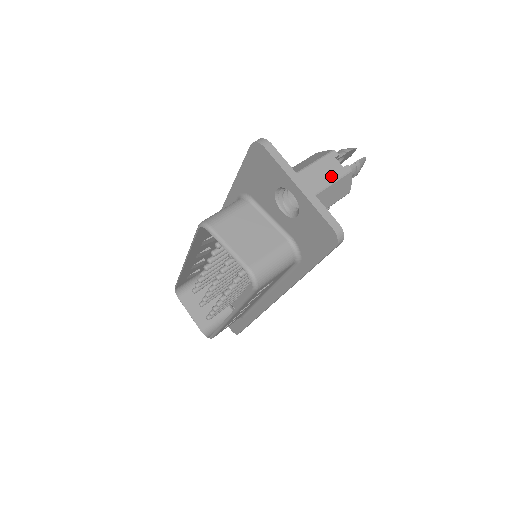
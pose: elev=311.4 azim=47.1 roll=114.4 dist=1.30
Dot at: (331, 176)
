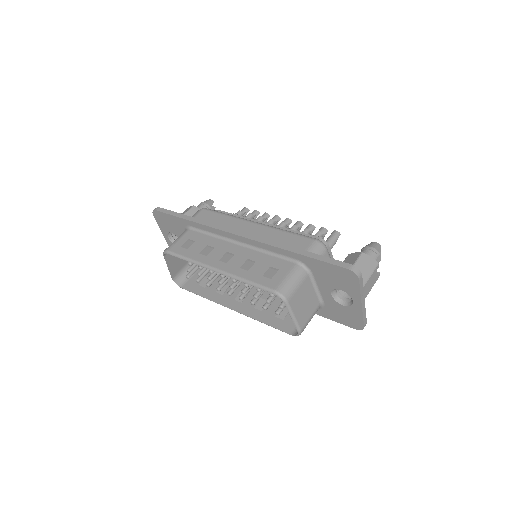
Dot at: (372, 285)
